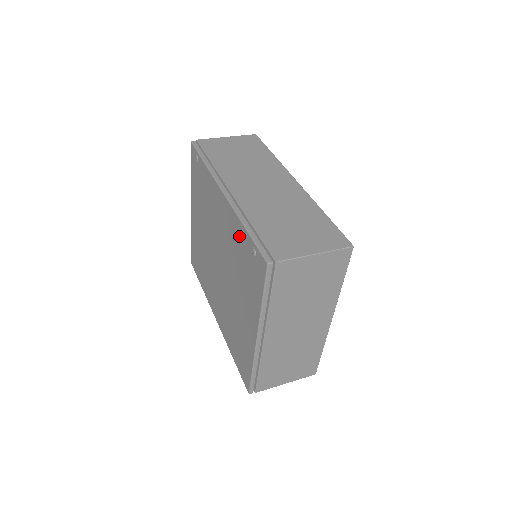
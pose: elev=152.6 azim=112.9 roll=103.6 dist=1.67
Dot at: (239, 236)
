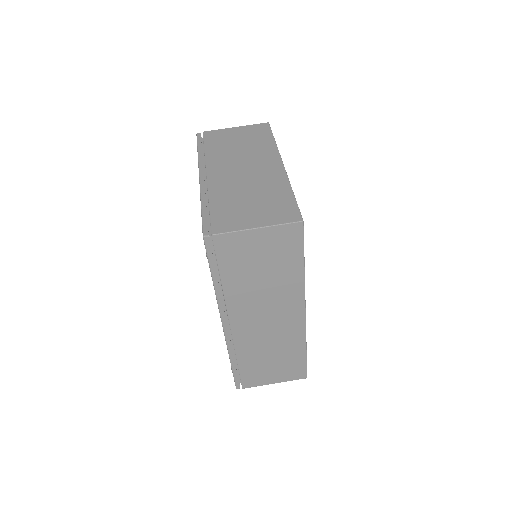
Dot at: occluded
